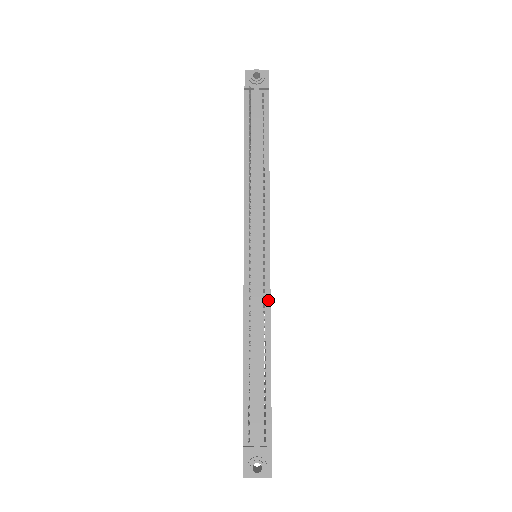
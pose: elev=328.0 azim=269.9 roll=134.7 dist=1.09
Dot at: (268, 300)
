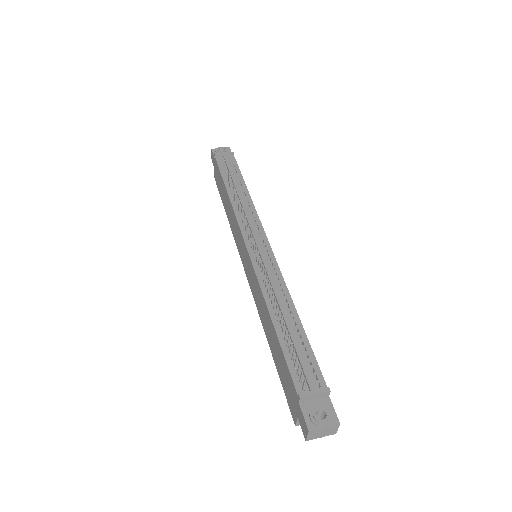
Dot at: (280, 274)
